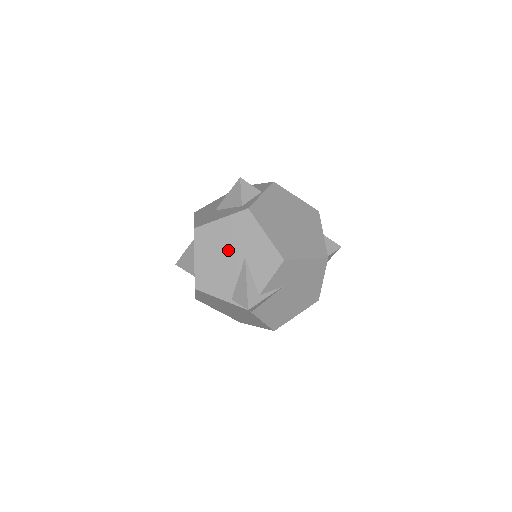
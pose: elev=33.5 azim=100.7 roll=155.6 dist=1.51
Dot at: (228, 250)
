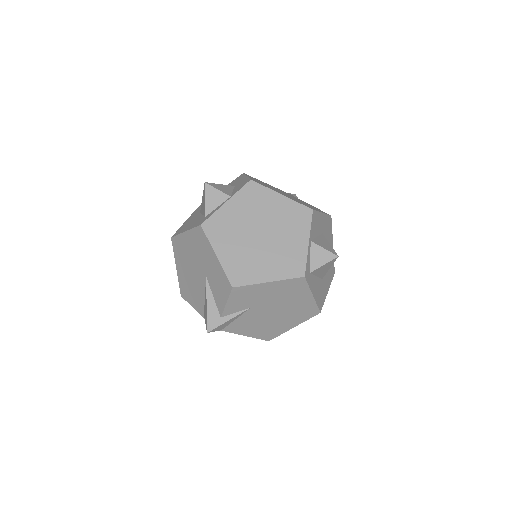
Dot at: (194, 265)
